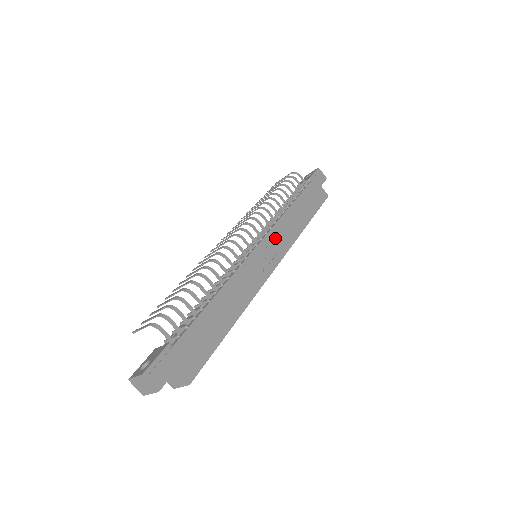
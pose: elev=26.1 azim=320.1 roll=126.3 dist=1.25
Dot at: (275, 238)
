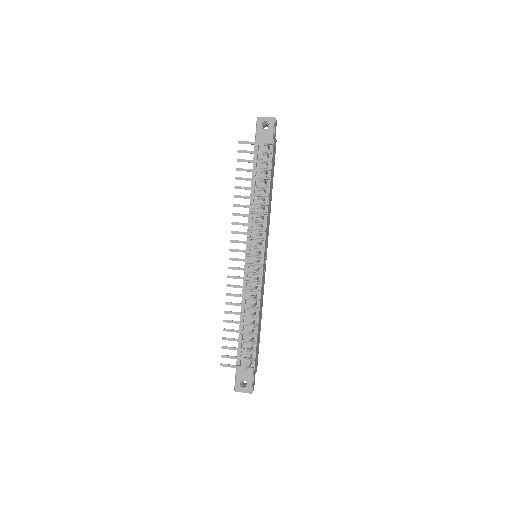
Dot at: occluded
